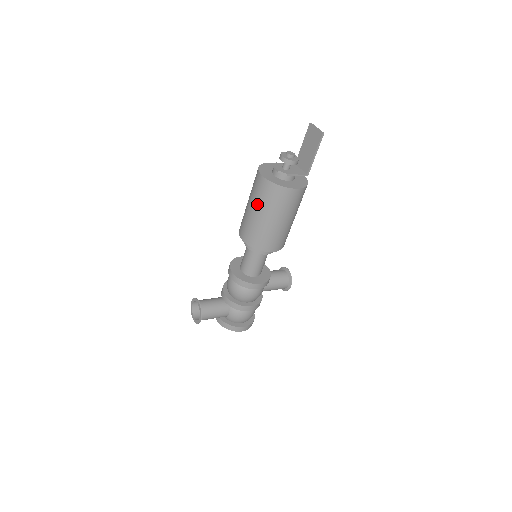
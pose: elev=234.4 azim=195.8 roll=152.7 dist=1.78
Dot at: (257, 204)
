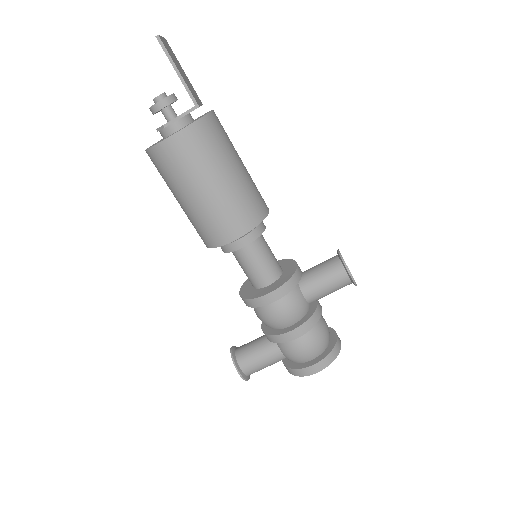
Dot at: occluded
